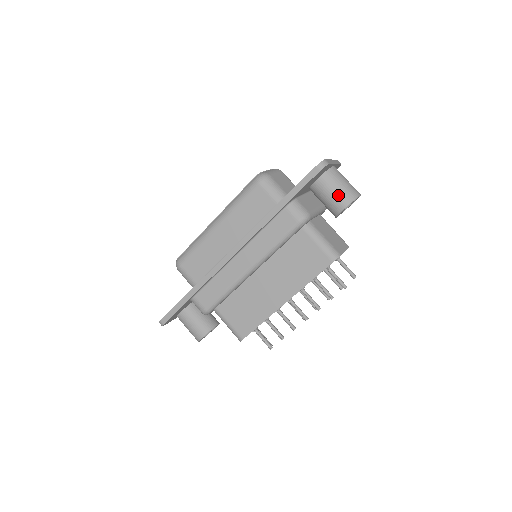
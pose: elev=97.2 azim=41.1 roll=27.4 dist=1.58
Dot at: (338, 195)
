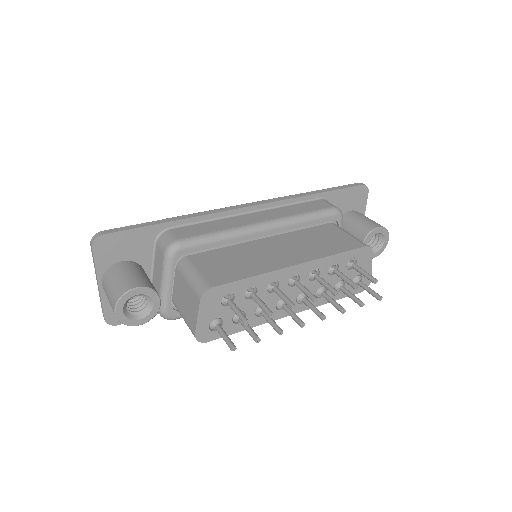
Dot at: (371, 221)
